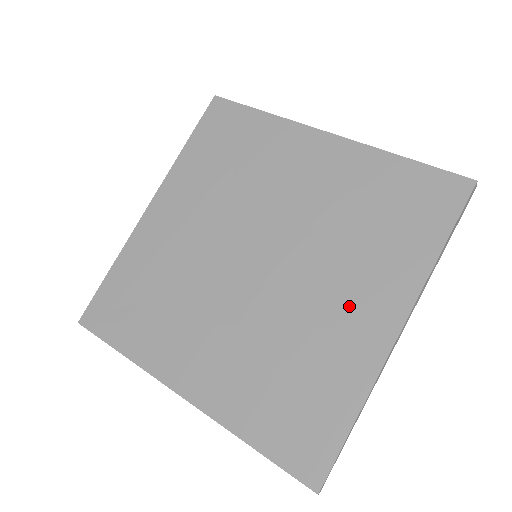
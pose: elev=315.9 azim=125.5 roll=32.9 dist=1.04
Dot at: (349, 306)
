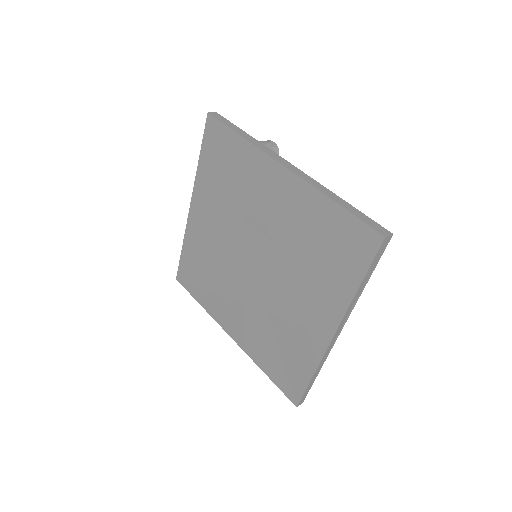
Dot at: (305, 311)
